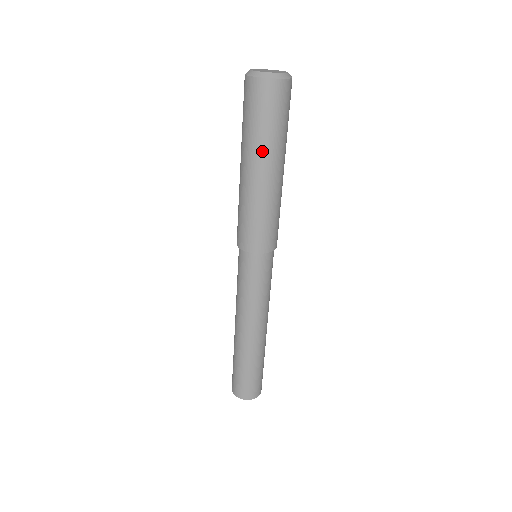
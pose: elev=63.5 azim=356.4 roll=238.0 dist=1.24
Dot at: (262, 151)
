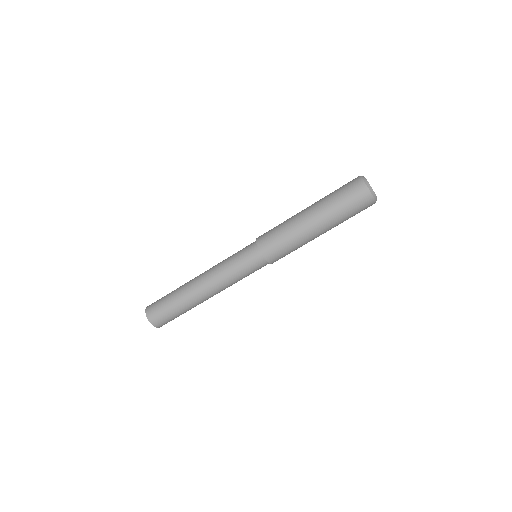
Dot at: (329, 218)
